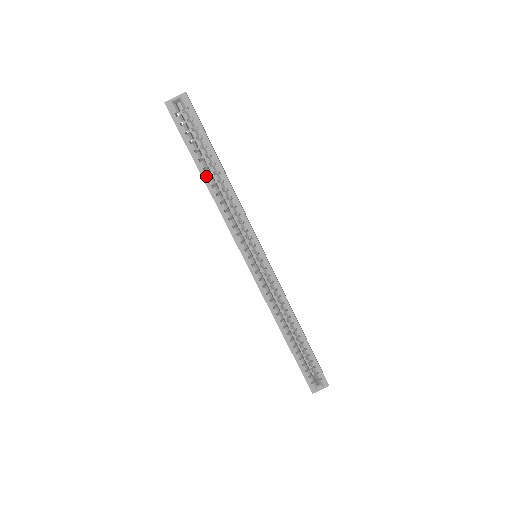
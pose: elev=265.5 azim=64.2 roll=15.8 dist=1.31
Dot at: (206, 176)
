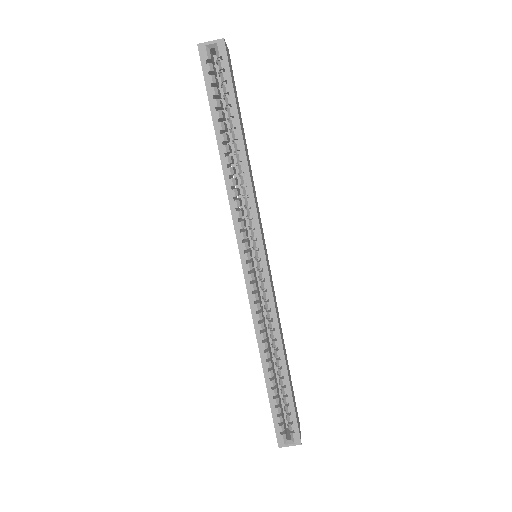
Dot at: (221, 140)
